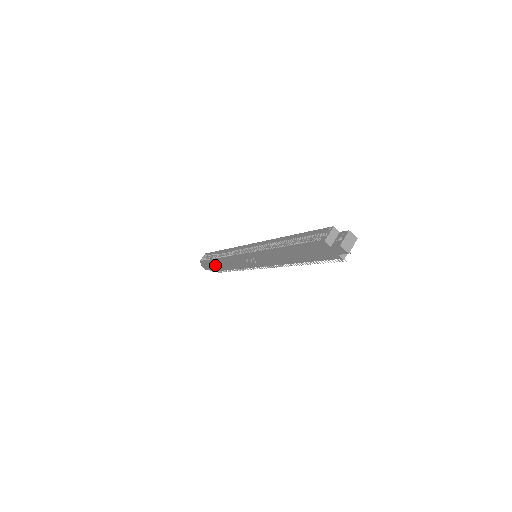
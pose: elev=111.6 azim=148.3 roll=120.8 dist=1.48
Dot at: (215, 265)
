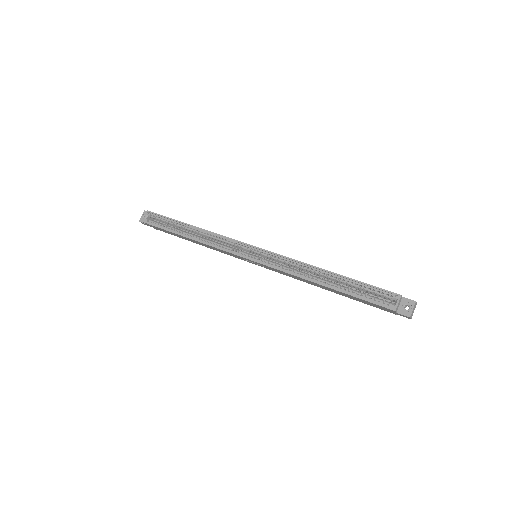
Dot at: (173, 234)
